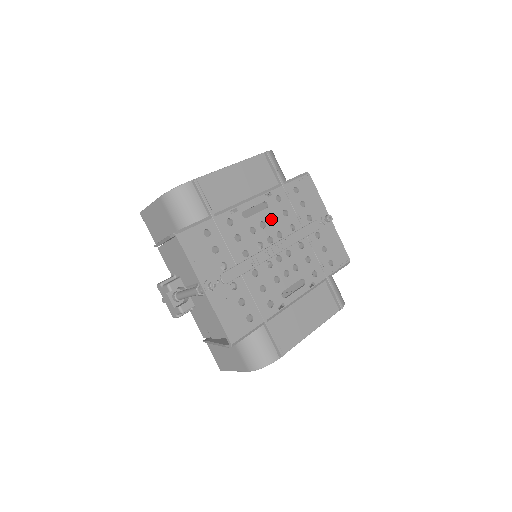
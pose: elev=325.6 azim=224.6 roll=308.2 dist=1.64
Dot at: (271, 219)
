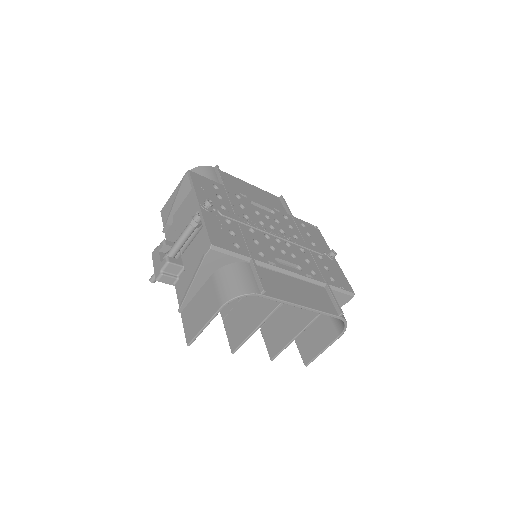
Dot at: occluded
